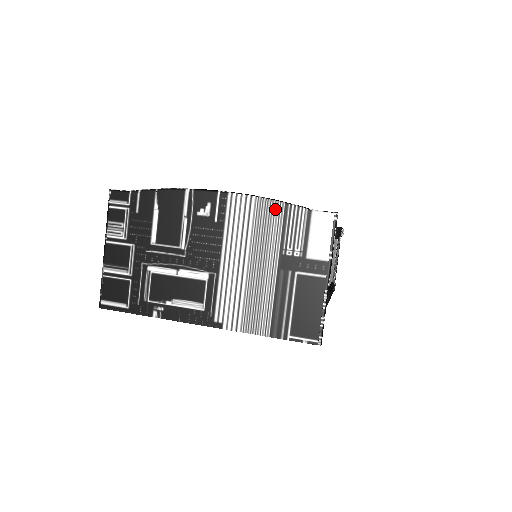
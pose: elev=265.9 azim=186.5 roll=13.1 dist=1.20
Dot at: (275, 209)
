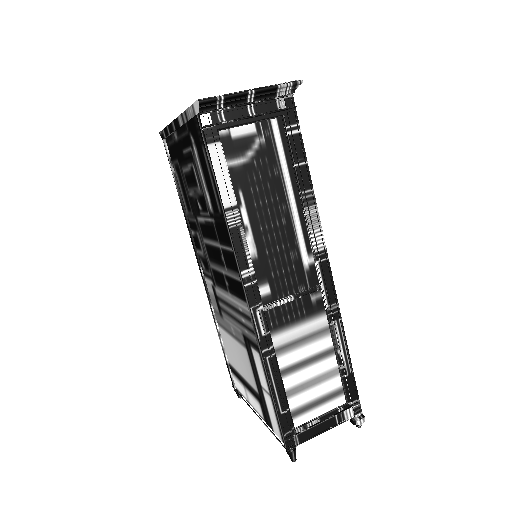
Dot at: occluded
